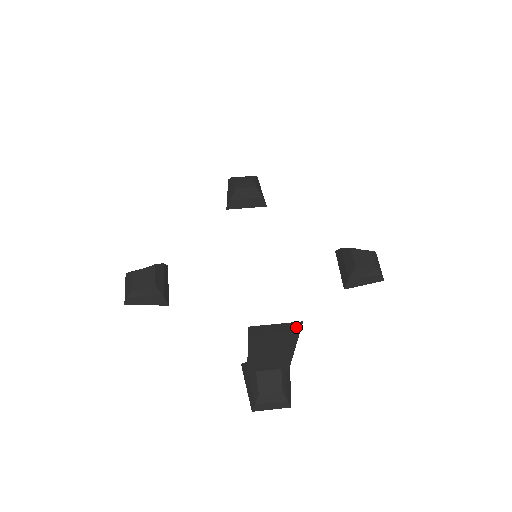
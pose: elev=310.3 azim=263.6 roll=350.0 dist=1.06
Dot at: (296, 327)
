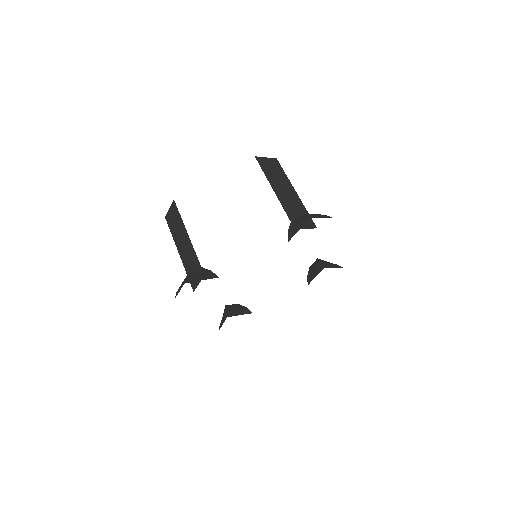
Dot at: (277, 164)
